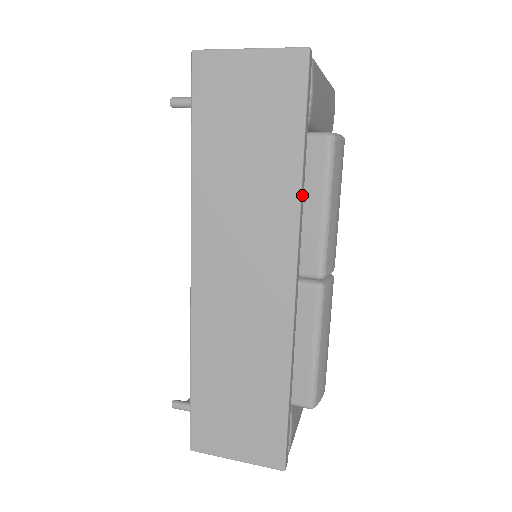
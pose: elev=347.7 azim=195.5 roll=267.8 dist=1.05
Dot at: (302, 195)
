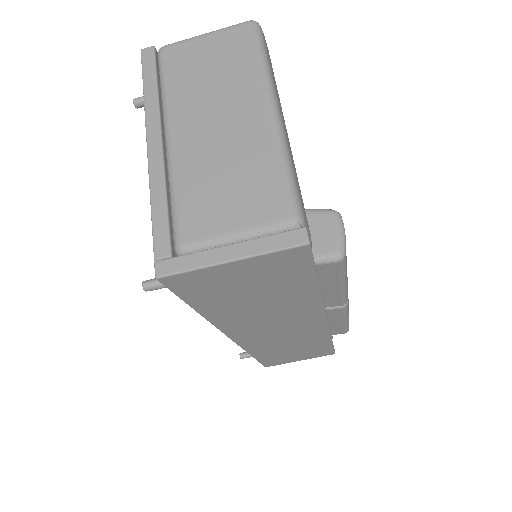
Dot at: occluded
